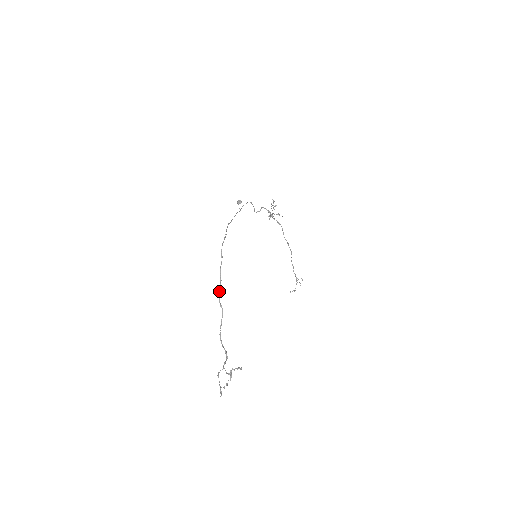
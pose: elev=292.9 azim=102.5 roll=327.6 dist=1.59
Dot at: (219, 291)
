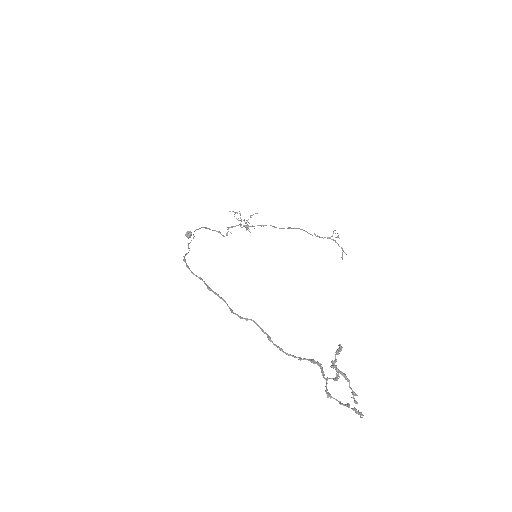
Dot at: occluded
